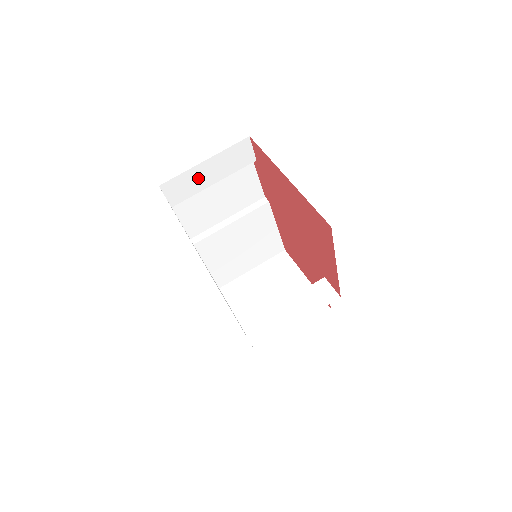
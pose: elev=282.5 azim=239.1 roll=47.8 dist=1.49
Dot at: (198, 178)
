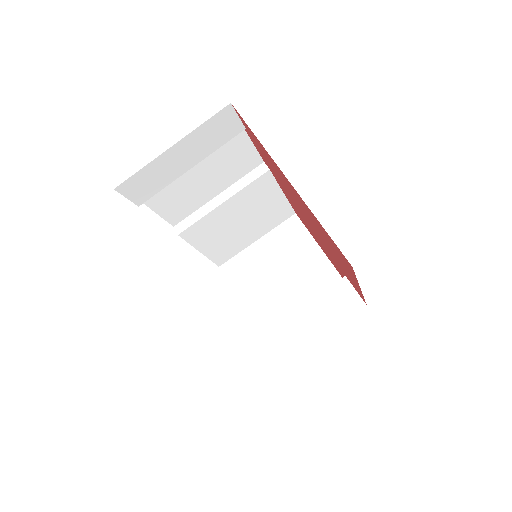
Dot at: (167, 167)
